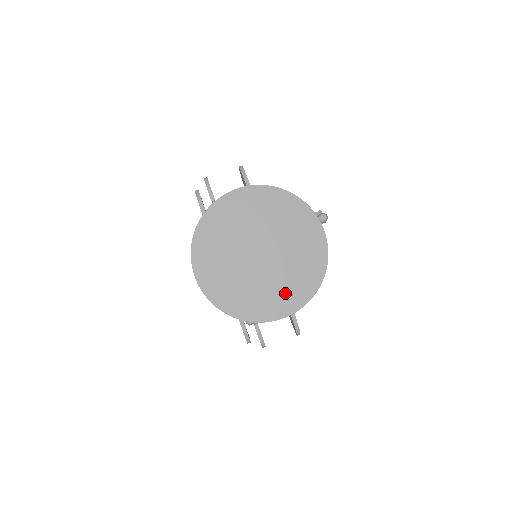
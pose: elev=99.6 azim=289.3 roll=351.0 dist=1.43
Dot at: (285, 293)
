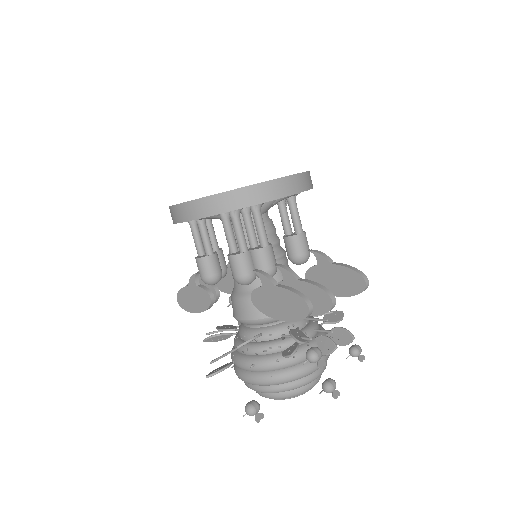
Dot at: occluded
